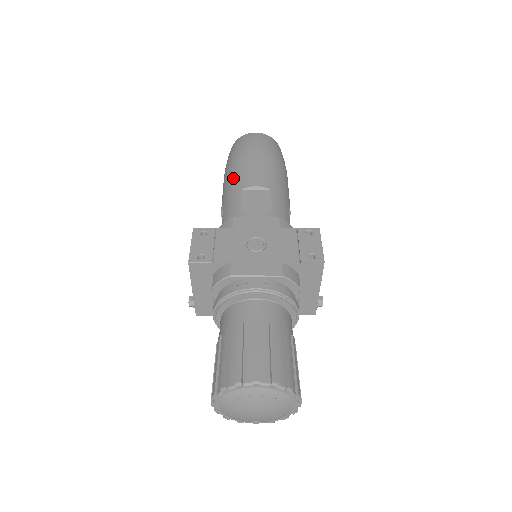
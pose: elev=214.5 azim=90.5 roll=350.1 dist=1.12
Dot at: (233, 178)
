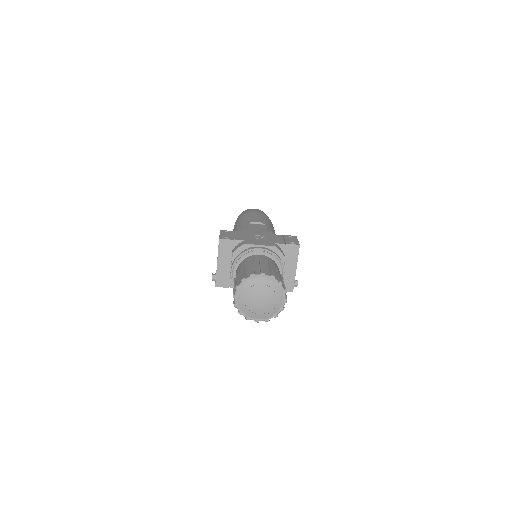
Dot at: (242, 221)
